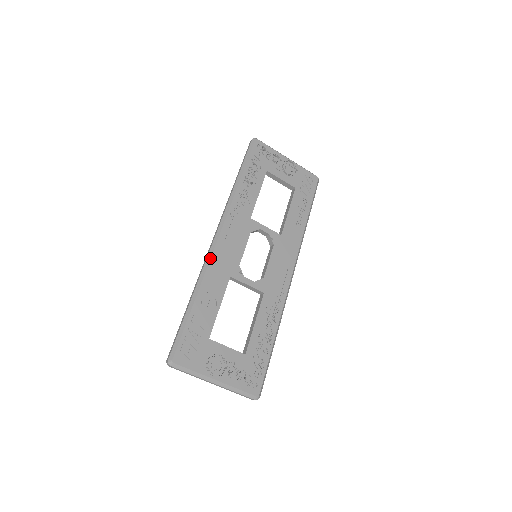
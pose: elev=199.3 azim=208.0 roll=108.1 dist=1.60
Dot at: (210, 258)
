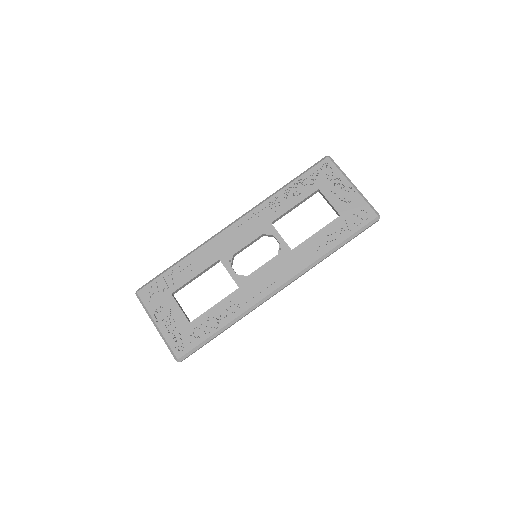
Dot at: (213, 238)
